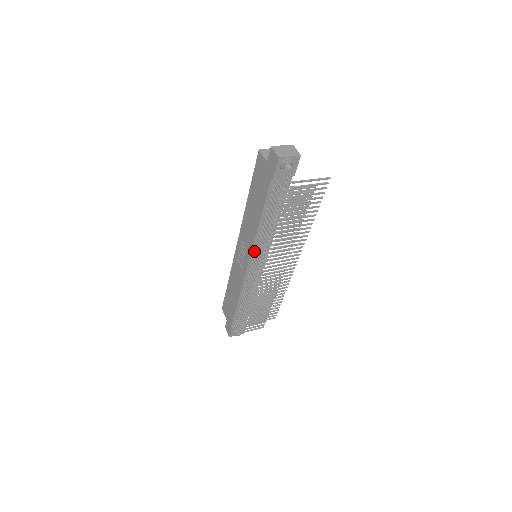
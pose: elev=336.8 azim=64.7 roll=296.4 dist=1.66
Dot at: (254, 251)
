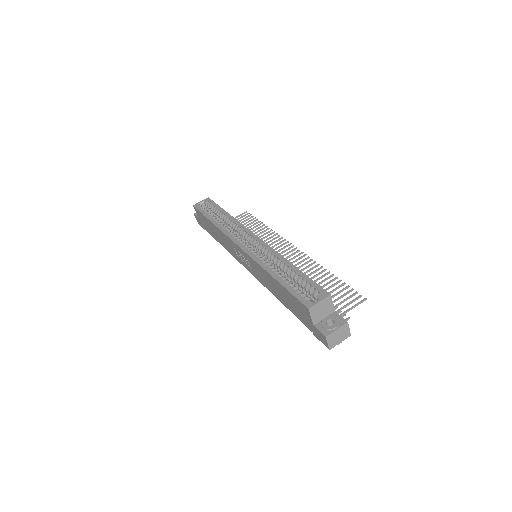
Dot at: occluded
